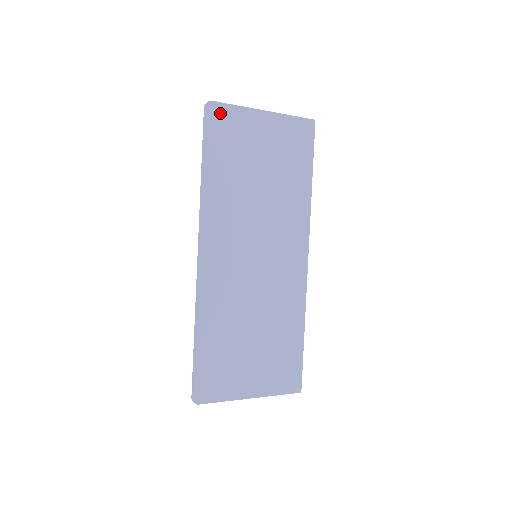
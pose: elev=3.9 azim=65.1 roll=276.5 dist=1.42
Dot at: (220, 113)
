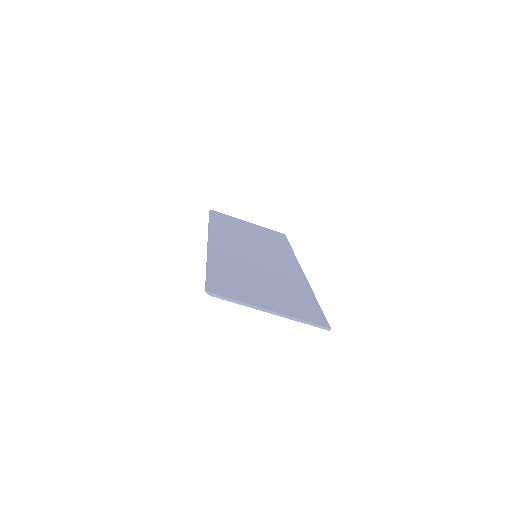
Dot at: (220, 214)
